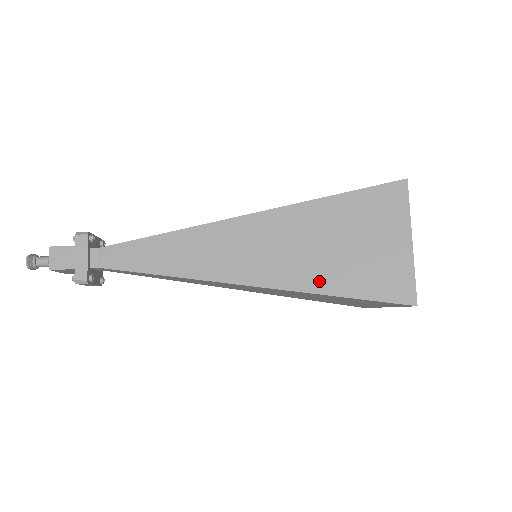
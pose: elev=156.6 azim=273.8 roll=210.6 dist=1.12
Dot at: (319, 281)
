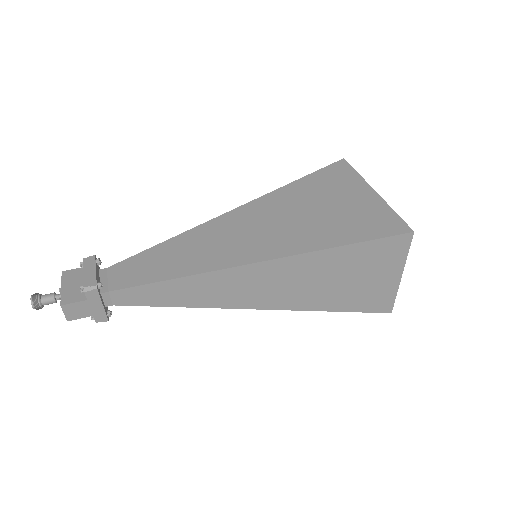
Dot at: (320, 304)
